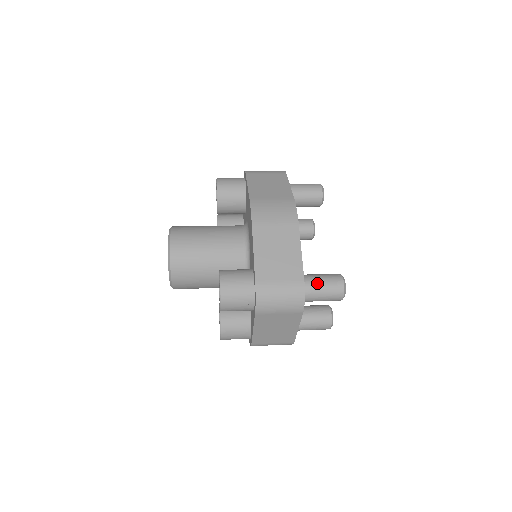
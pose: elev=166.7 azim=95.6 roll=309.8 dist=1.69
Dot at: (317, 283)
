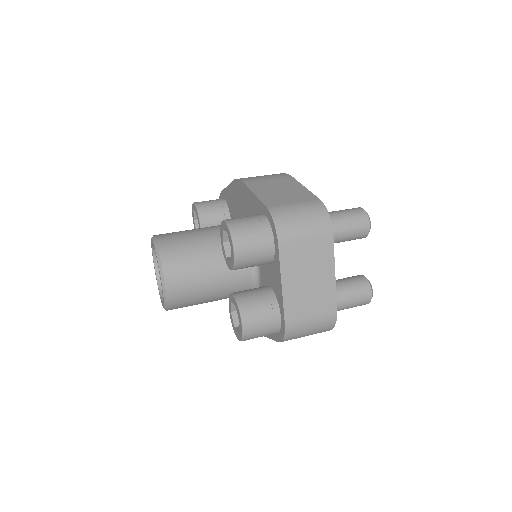
Dot at: (335, 212)
